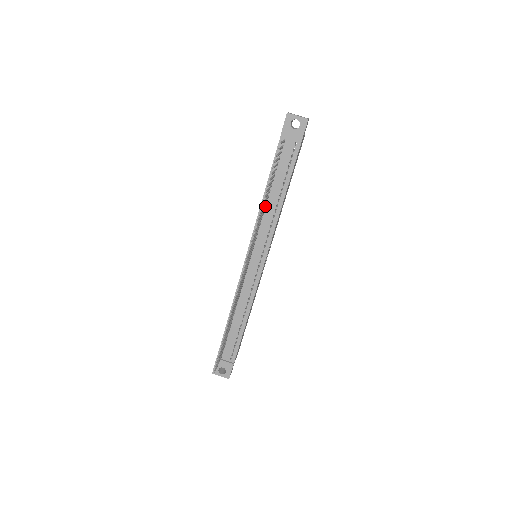
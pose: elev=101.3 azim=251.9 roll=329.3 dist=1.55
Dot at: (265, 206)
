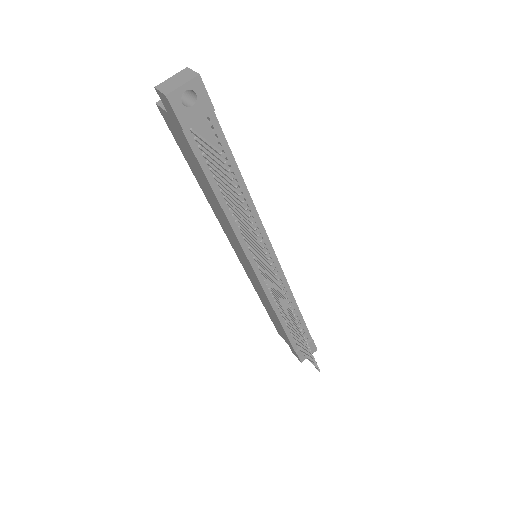
Dot at: (232, 214)
